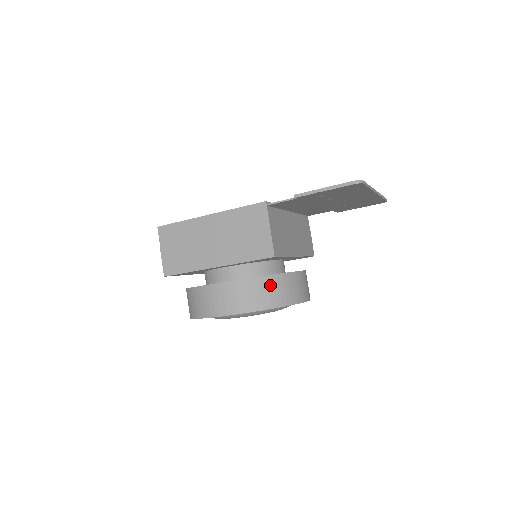
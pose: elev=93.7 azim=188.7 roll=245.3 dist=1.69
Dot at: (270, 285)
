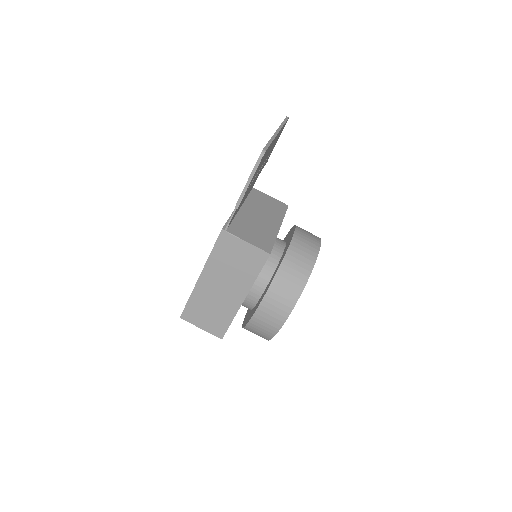
Dot at: (288, 270)
